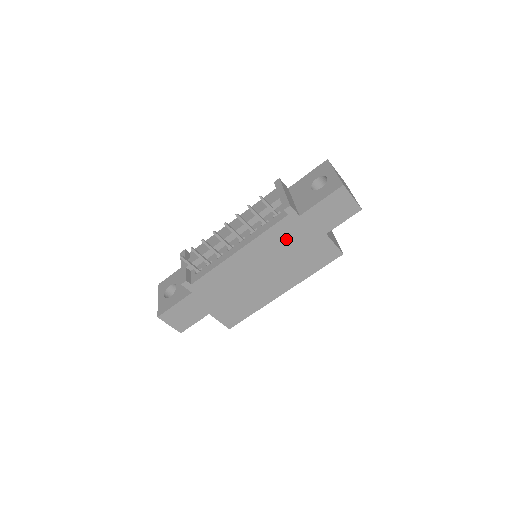
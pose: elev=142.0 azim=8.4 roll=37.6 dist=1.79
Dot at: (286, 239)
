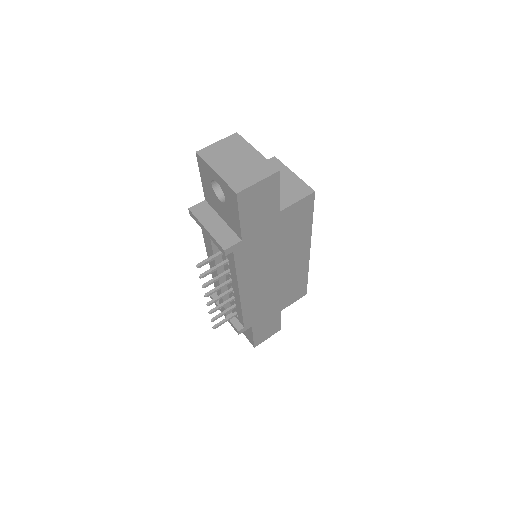
Dot at: (257, 252)
